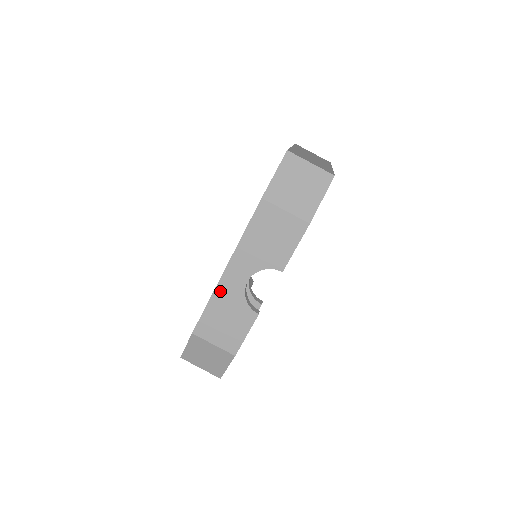
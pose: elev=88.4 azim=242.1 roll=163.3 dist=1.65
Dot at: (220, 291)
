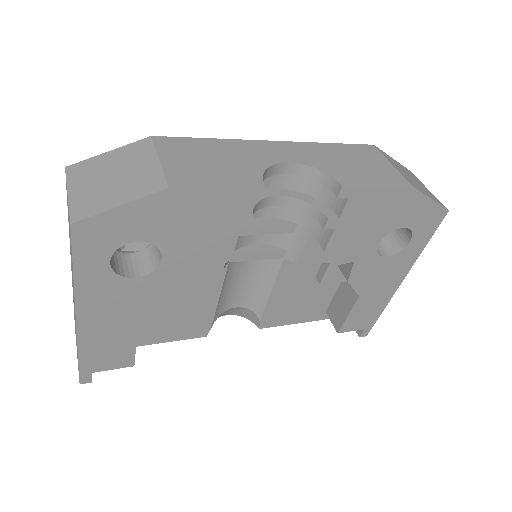
Dot at: (245, 144)
